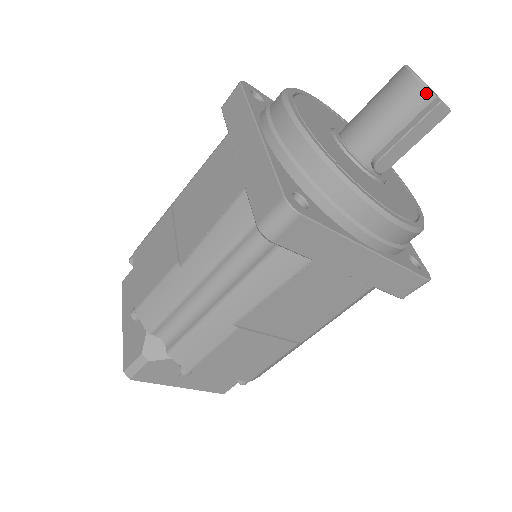
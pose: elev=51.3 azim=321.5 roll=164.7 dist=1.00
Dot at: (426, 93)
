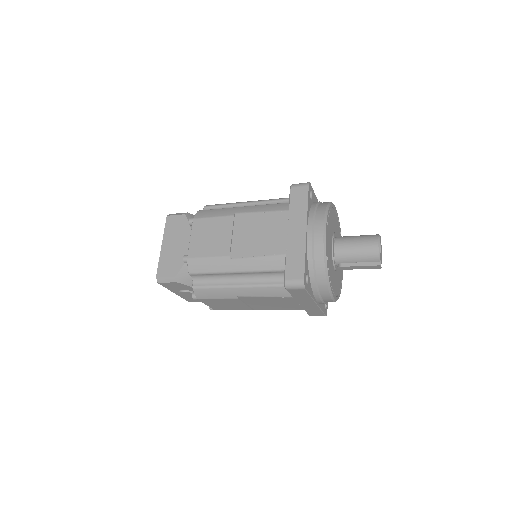
Dot at: (378, 258)
